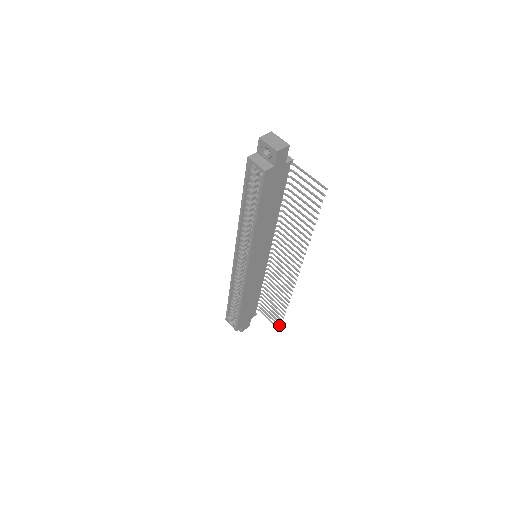
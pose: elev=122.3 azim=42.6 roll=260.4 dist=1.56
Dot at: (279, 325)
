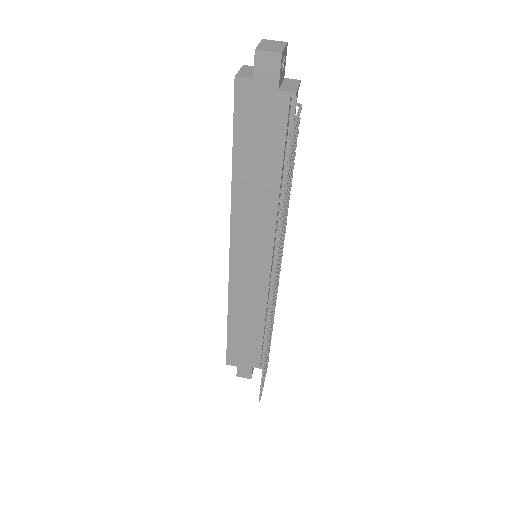
Dot at: (261, 392)
